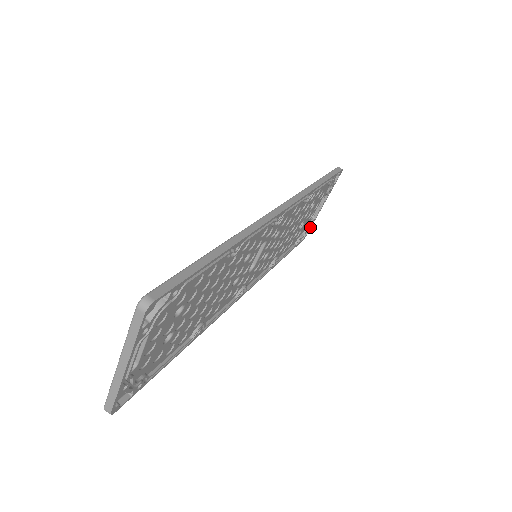
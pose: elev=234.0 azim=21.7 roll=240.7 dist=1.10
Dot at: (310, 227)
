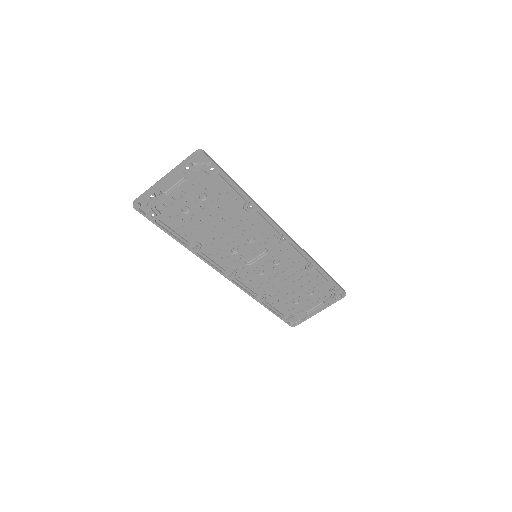
Dot at: (302, 320)
